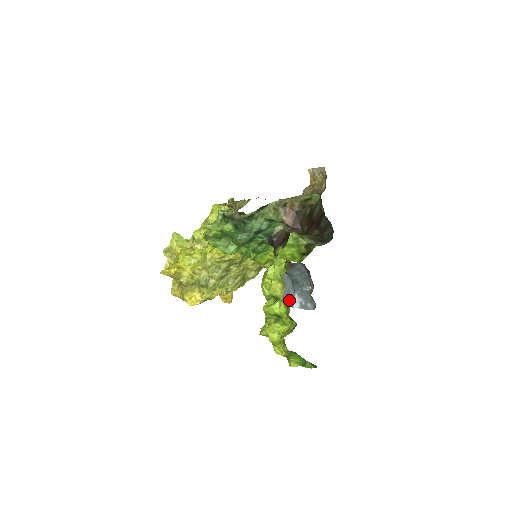
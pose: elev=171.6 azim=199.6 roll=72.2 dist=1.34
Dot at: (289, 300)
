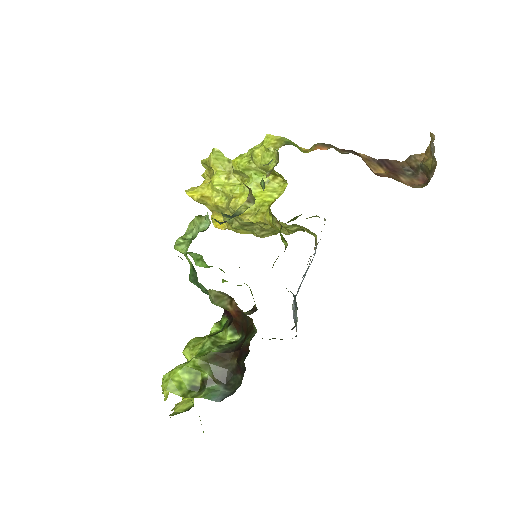
Dot at: occluded
